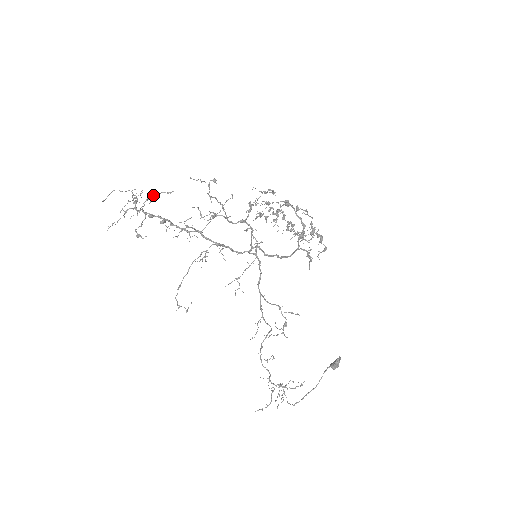
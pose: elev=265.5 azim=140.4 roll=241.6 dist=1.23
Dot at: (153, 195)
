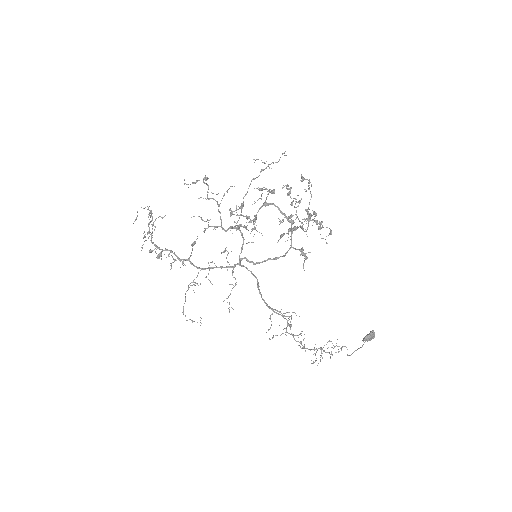
Dot at: (155, 219)
